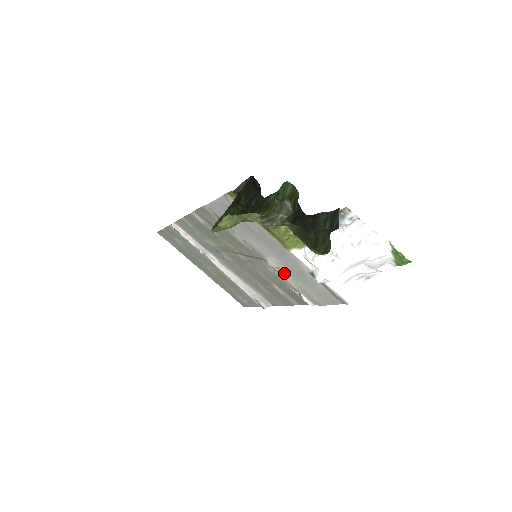
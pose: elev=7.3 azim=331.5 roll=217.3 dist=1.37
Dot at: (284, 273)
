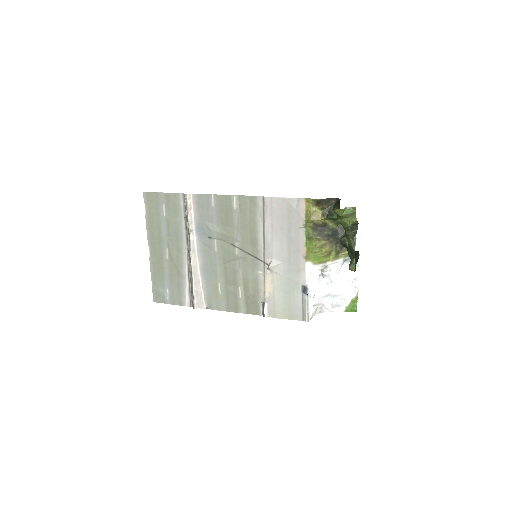
Dot at: (272, 279)
